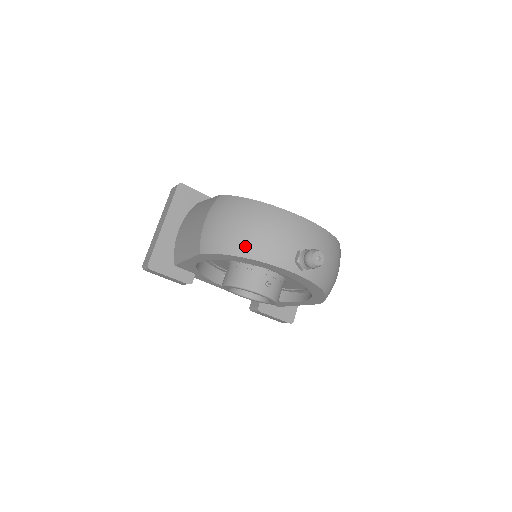
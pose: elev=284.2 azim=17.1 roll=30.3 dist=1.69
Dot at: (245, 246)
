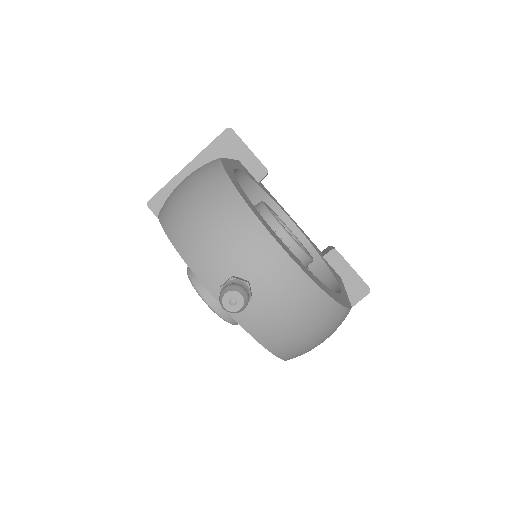
Dot at: (180, 232)
